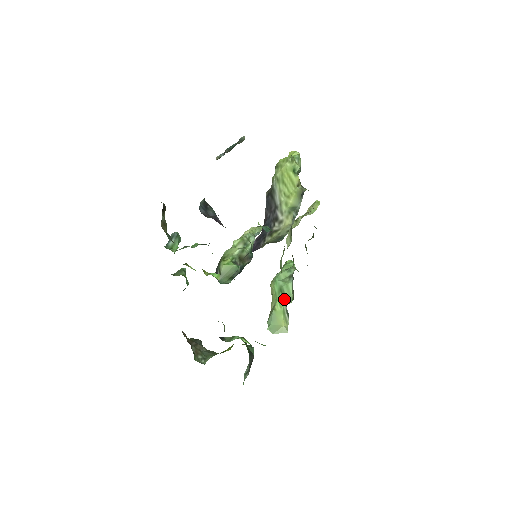
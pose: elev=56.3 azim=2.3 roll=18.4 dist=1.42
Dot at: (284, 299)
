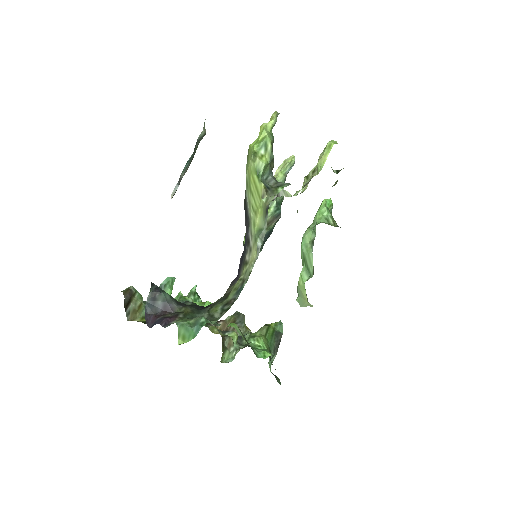
Dot at: (306, 272)
